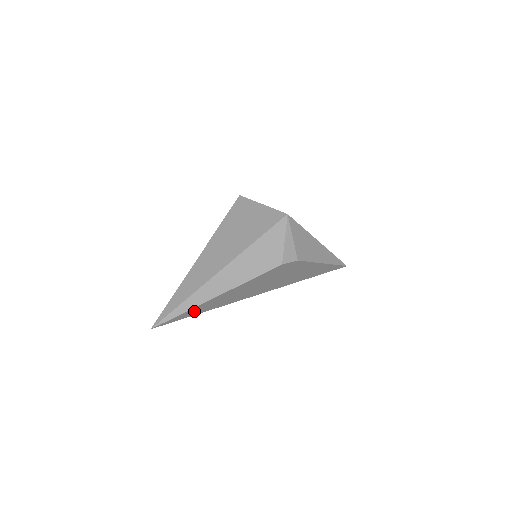
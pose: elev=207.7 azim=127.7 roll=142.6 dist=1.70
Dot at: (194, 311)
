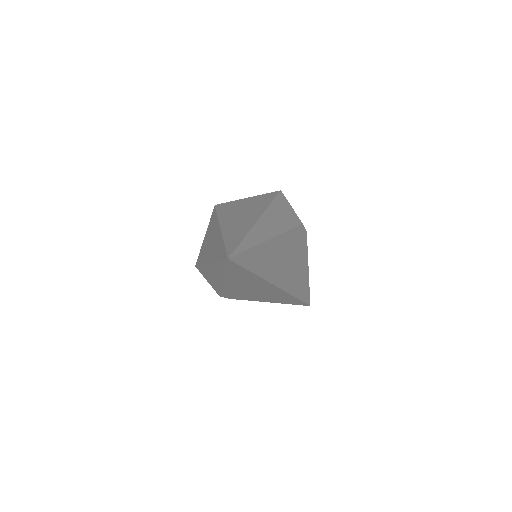
Dot at: (256, 258)
